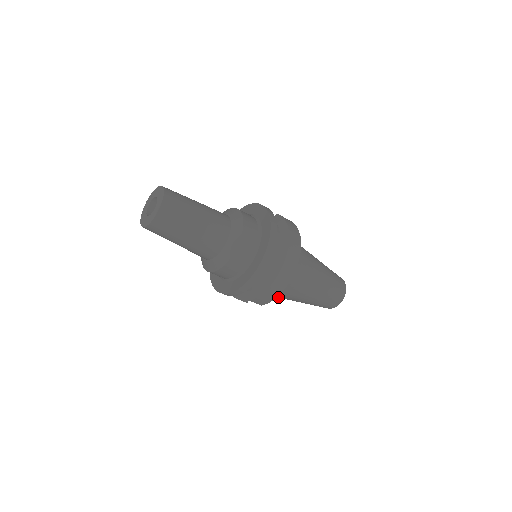
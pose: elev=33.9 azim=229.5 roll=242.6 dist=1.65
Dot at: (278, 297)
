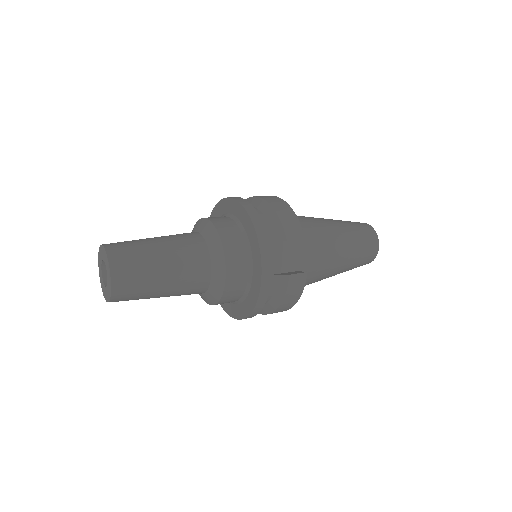
Dot at: occluded
